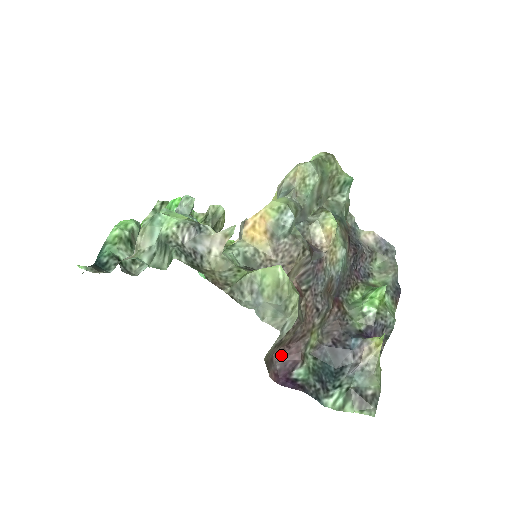
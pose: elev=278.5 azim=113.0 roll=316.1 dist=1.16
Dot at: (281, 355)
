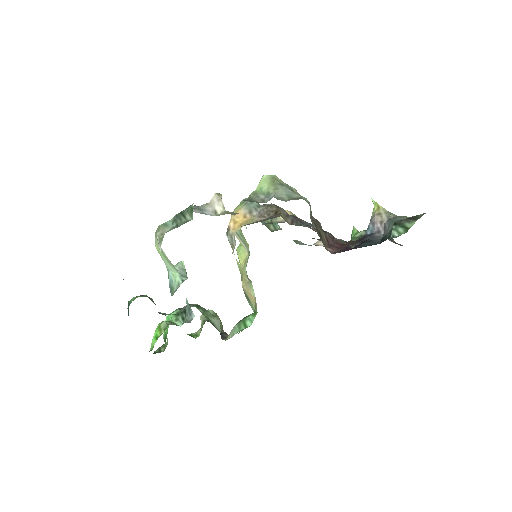
Dot at: (332, 251)
